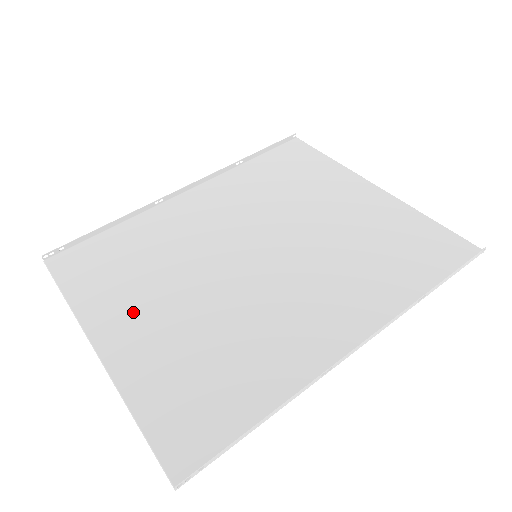
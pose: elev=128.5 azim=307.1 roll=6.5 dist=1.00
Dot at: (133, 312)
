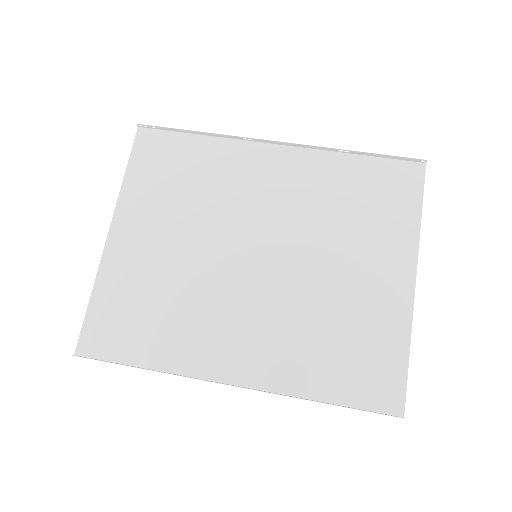
Dot at: (148, 225)
